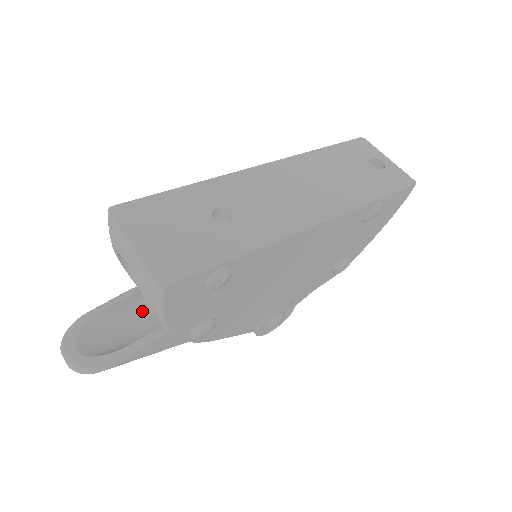
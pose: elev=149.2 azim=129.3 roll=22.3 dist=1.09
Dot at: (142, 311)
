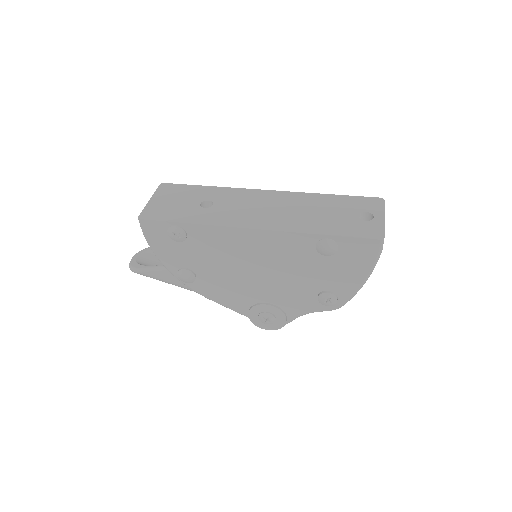
Dot at: occluded
